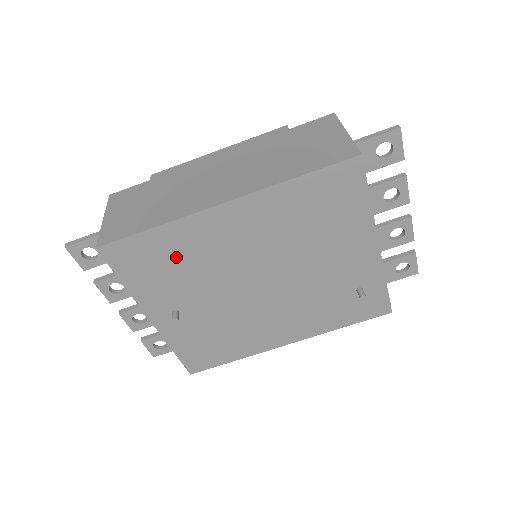
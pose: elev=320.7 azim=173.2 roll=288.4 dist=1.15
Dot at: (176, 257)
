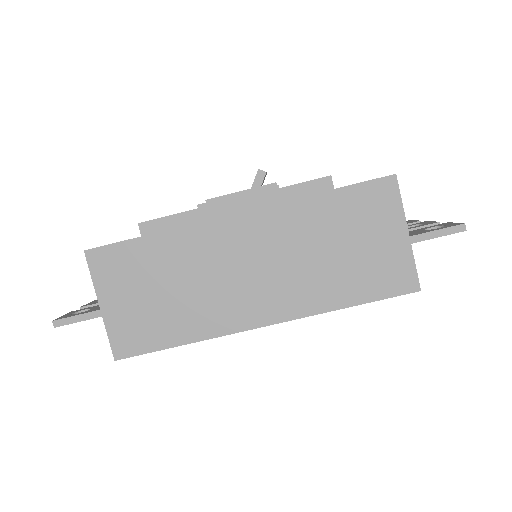
Dot at: occluded
